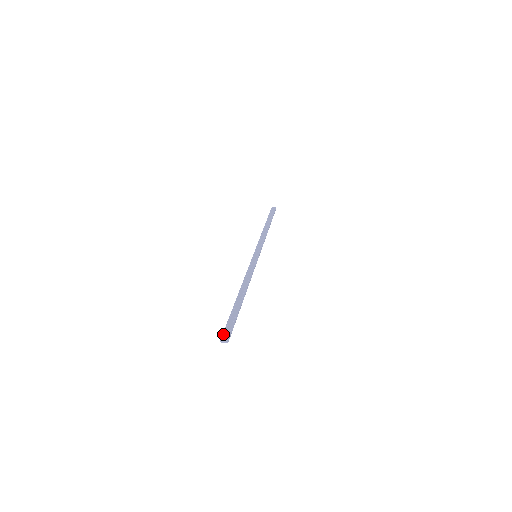
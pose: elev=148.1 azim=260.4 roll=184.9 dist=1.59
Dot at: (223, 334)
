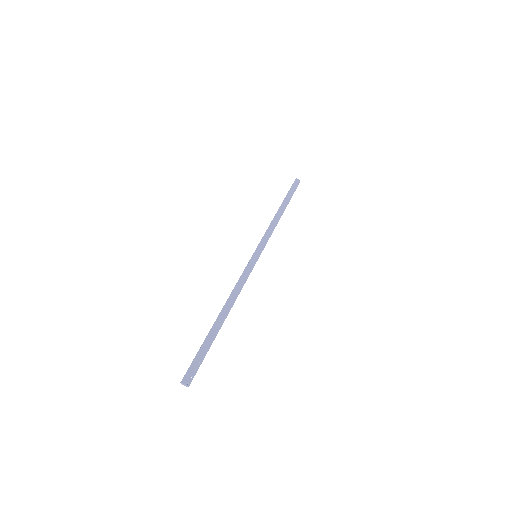
Dot at: (187, 373)
